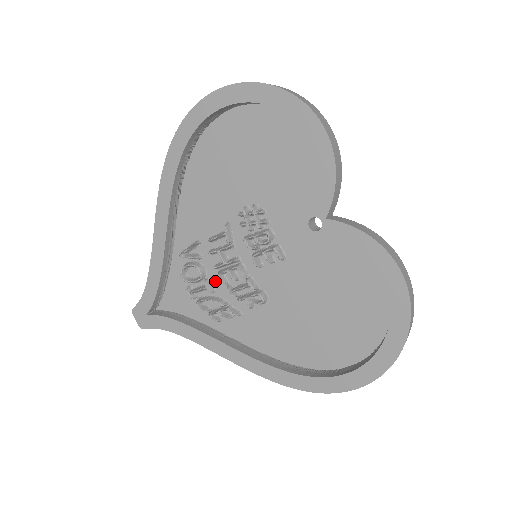
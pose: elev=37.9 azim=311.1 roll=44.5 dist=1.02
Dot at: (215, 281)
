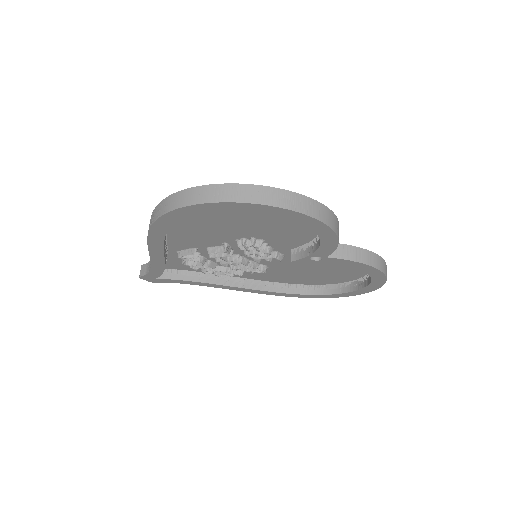
Dot at: occluded
